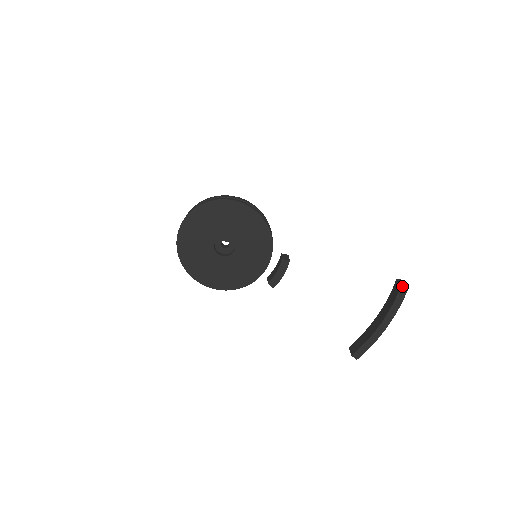
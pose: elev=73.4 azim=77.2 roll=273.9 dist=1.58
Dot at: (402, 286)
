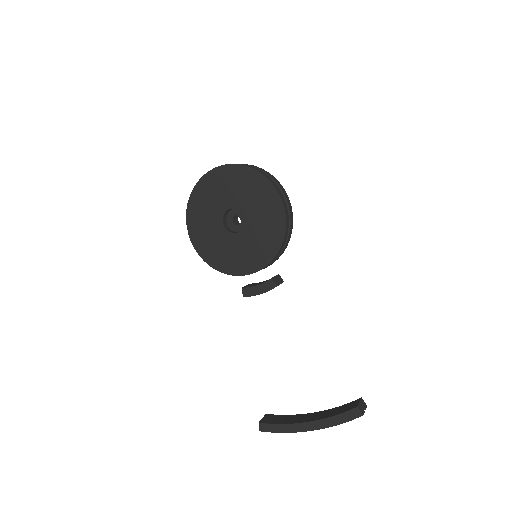
Dot at: (357, 408)
